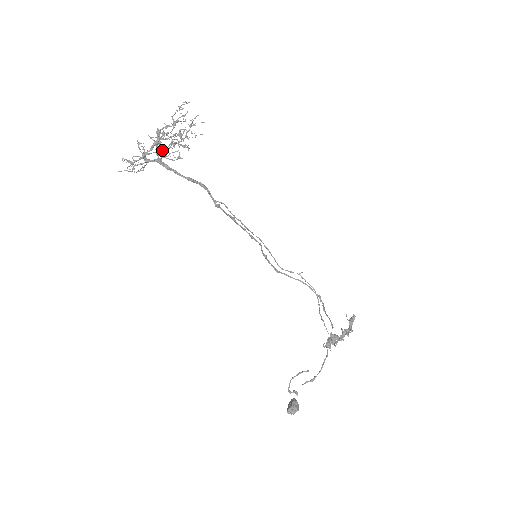
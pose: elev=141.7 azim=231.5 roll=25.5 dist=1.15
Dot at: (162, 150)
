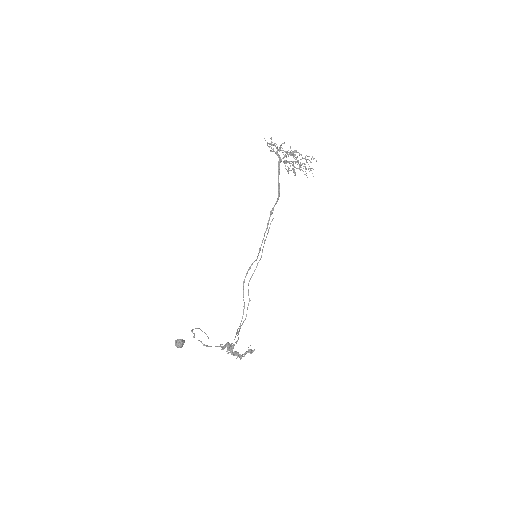
Dot at: occluded
